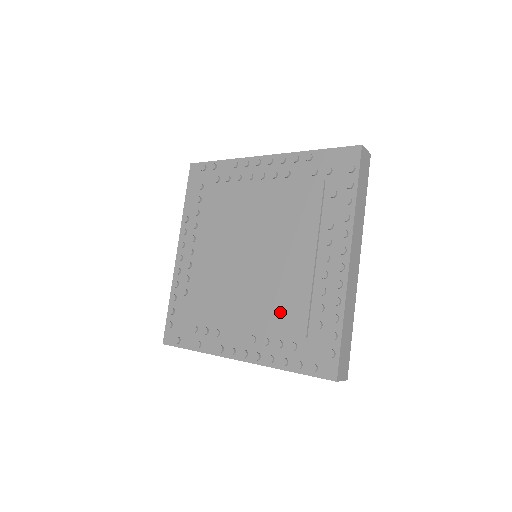
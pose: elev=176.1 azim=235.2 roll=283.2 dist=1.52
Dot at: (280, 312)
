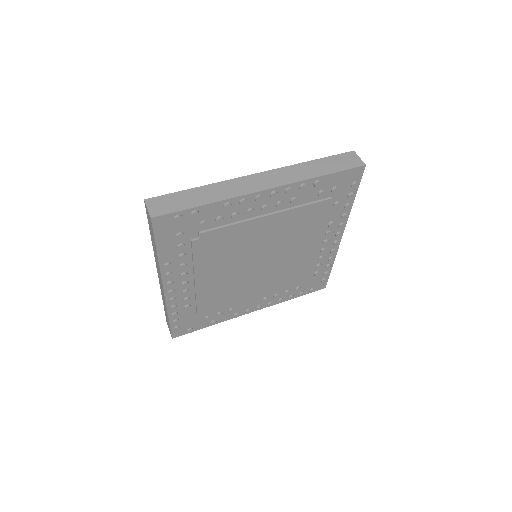
Dot at: (289, 280)
